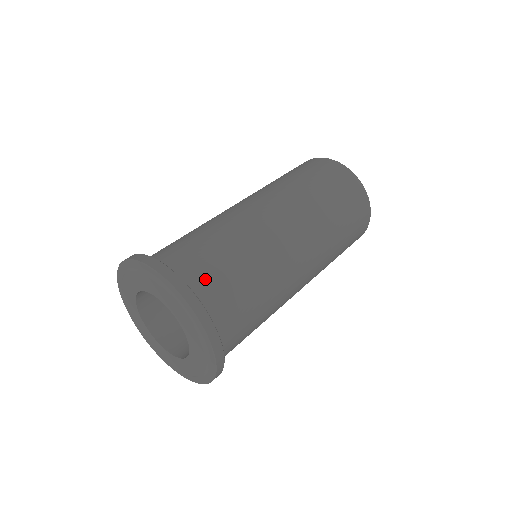
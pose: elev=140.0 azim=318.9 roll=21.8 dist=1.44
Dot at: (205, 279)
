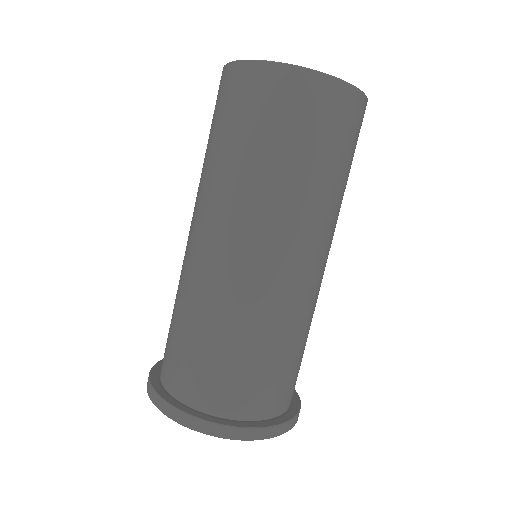
Dot at: (286, 392)
